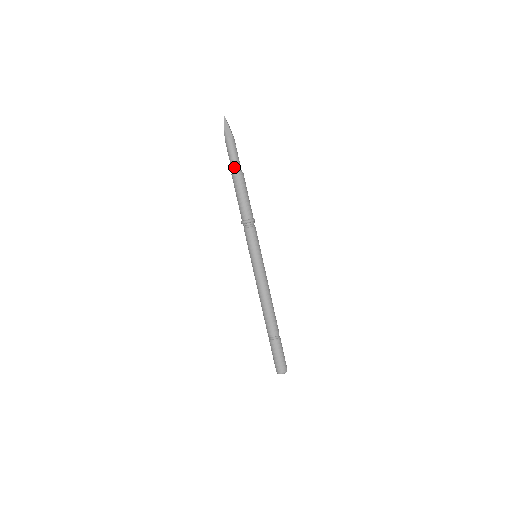
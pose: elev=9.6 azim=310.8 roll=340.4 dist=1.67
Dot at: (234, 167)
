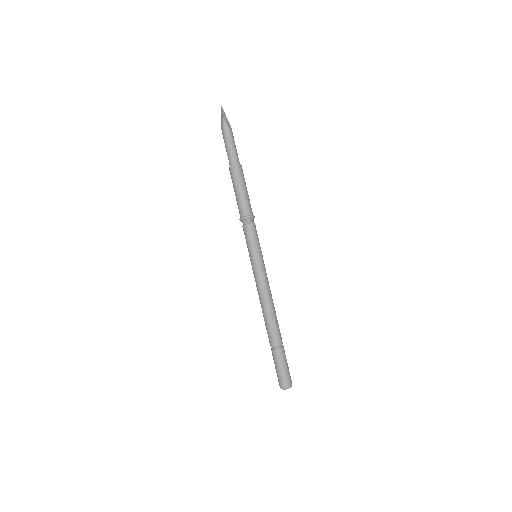
Dot at: (234, 158)
